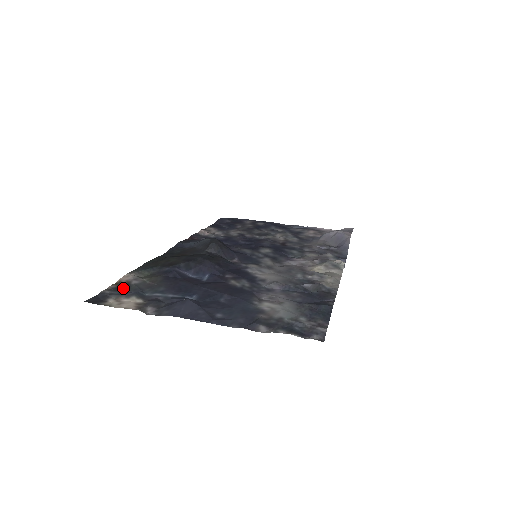
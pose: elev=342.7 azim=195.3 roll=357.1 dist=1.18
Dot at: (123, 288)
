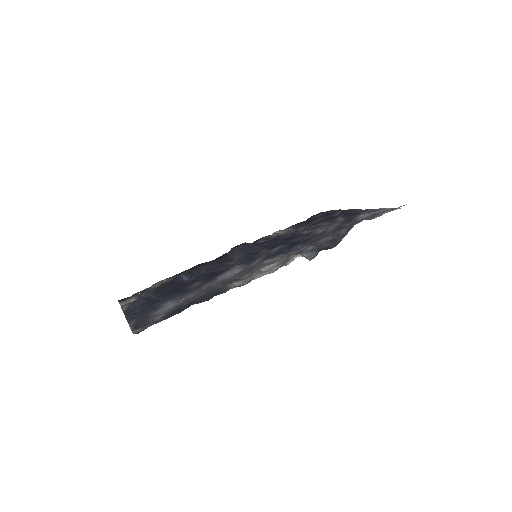
Dot at: (144, 291)
